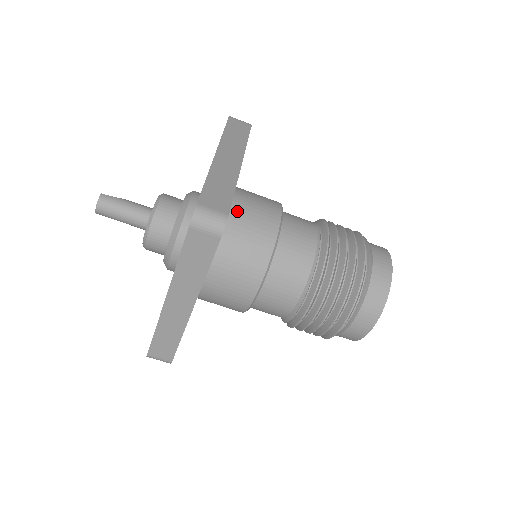
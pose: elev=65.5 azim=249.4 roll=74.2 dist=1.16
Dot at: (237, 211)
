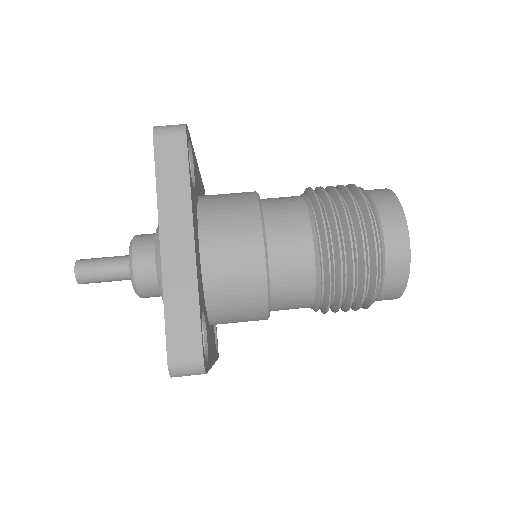
Dot at: (210, 195)
